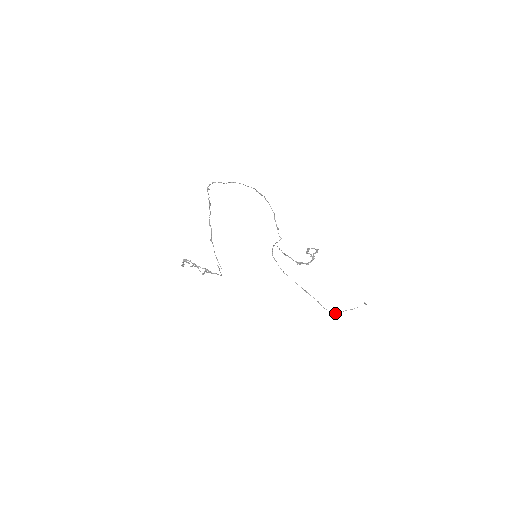
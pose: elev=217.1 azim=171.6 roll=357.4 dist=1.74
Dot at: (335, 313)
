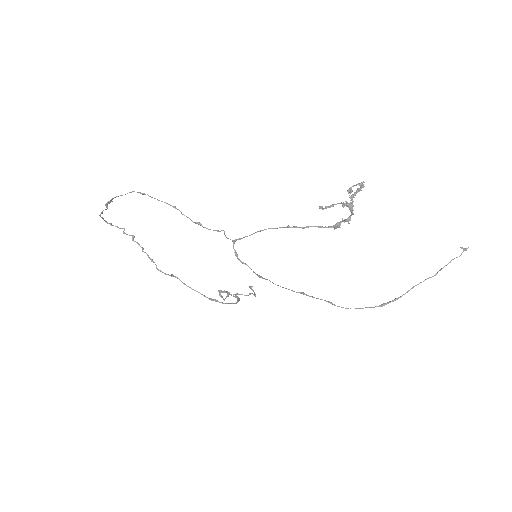
Dot at: (381, 305)
